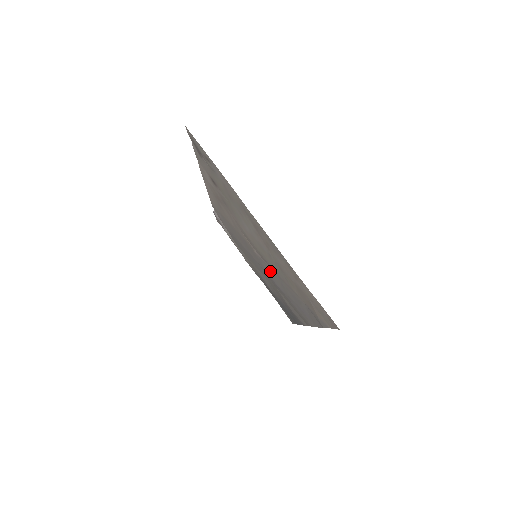
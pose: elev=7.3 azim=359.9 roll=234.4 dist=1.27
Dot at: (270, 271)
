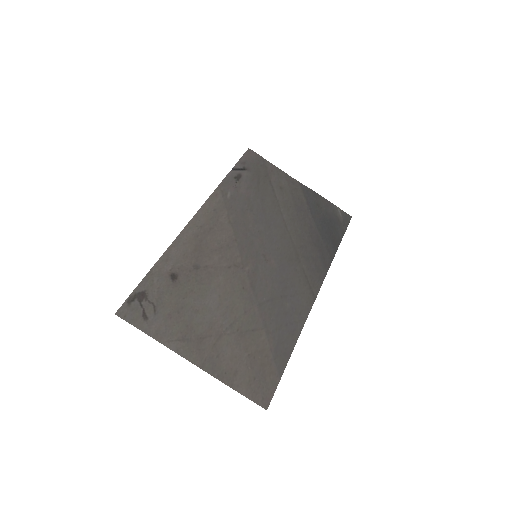
Dot at: (262, 283)
